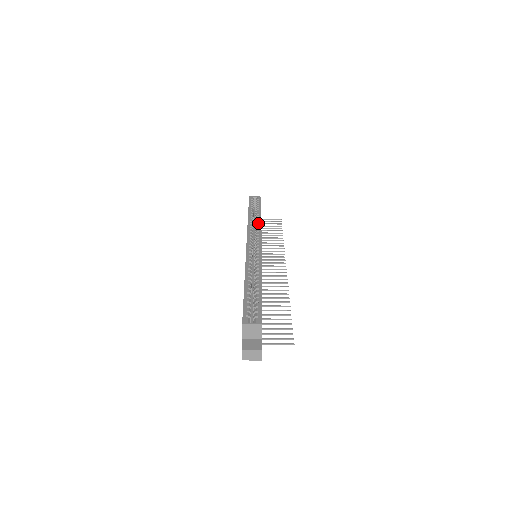
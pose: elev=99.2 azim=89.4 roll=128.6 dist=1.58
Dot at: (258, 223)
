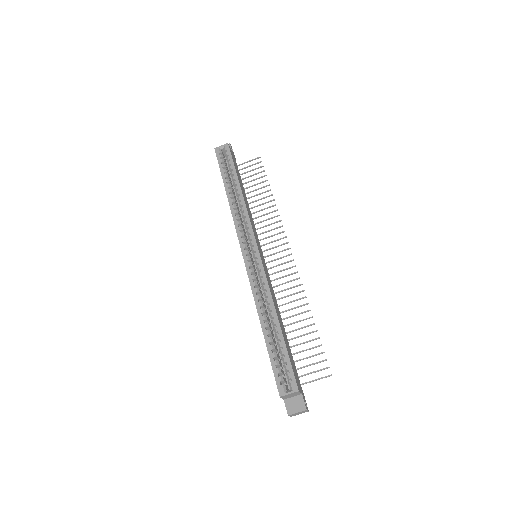
Dot at: (241, 205)
